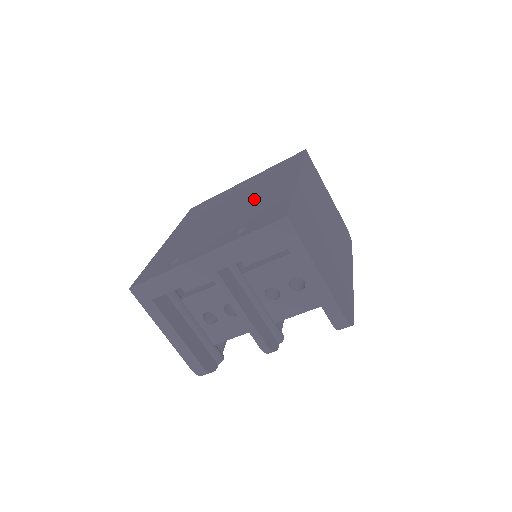
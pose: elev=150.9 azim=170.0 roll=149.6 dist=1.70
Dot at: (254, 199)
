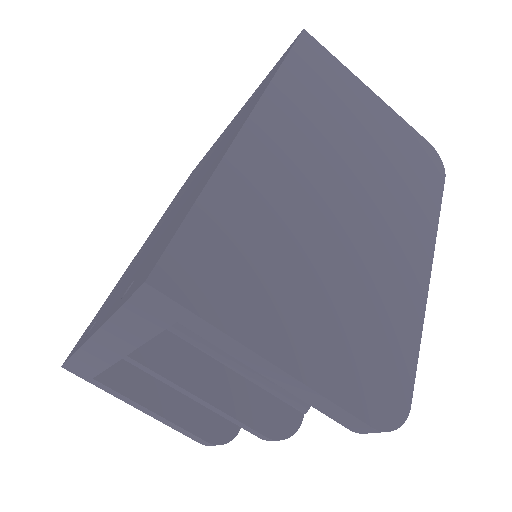
Dot at: occluded
